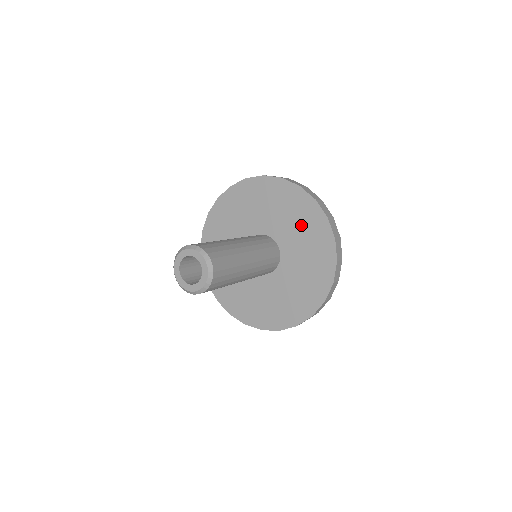
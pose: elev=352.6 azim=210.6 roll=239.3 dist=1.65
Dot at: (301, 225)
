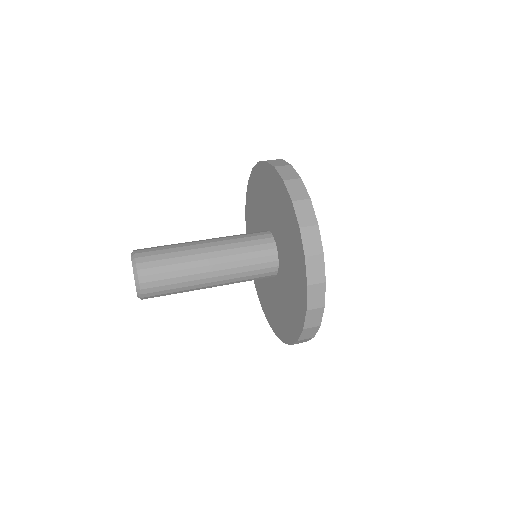
Dot at: (292, 296)
